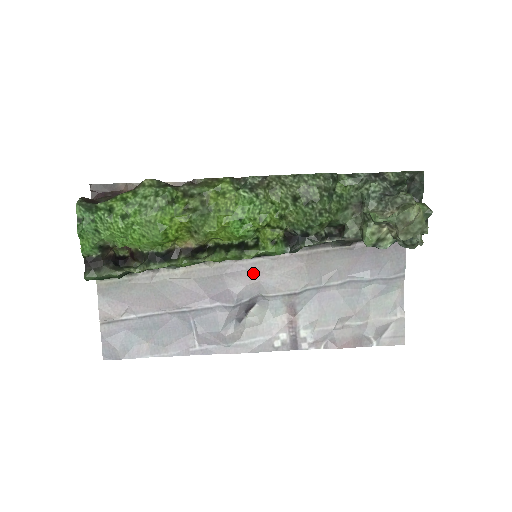
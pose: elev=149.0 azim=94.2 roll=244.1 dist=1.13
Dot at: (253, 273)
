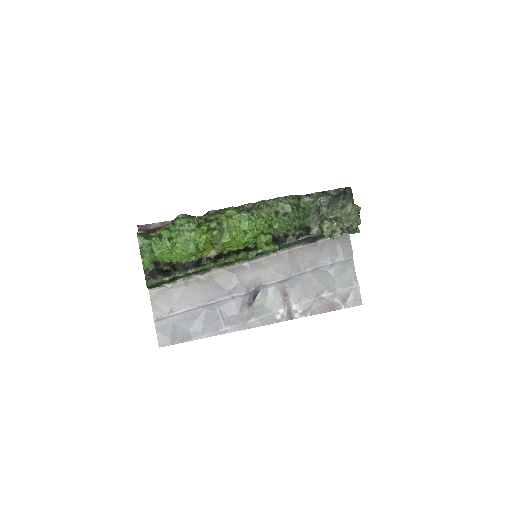
Dot at: (255, 270)
